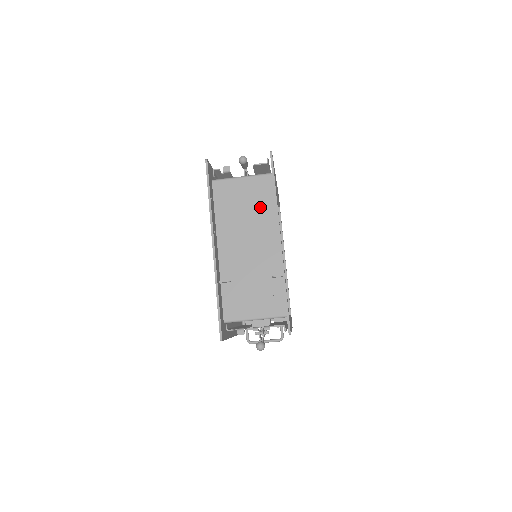
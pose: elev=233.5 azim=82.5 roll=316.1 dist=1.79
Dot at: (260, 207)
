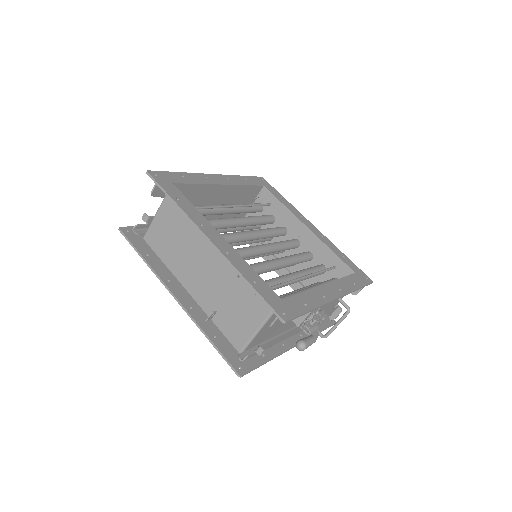
Dot at: (185, 224)
